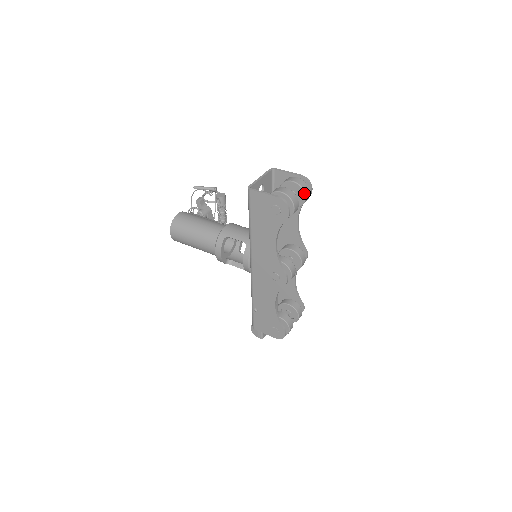
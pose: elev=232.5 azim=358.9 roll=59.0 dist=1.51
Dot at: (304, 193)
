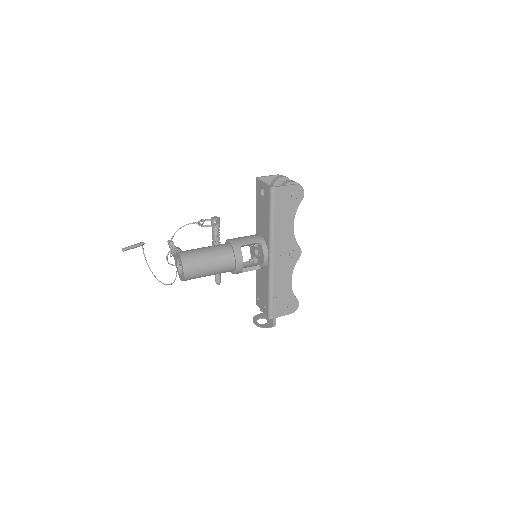
Dot at: occluded
